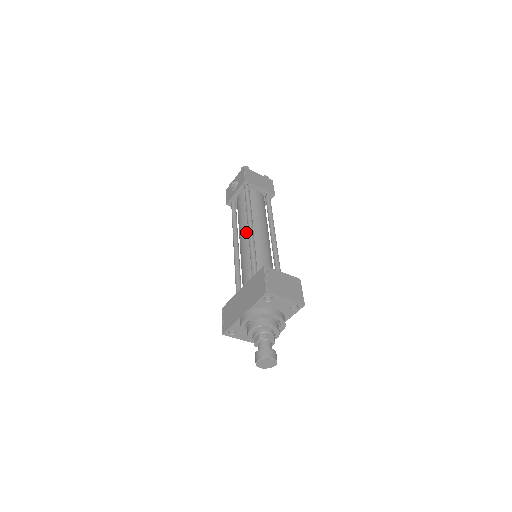
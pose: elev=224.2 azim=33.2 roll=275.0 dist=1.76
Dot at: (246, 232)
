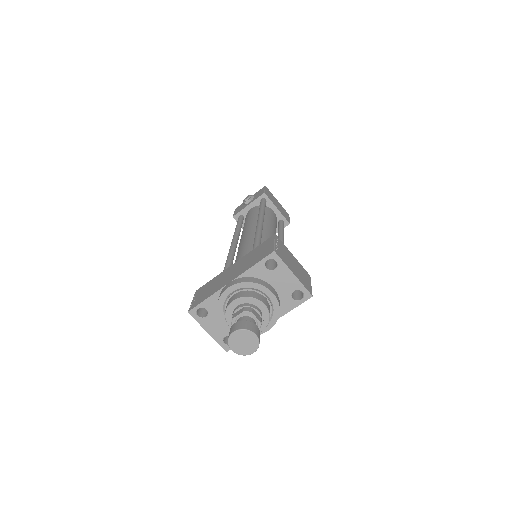
Dot at: (253, 229)
